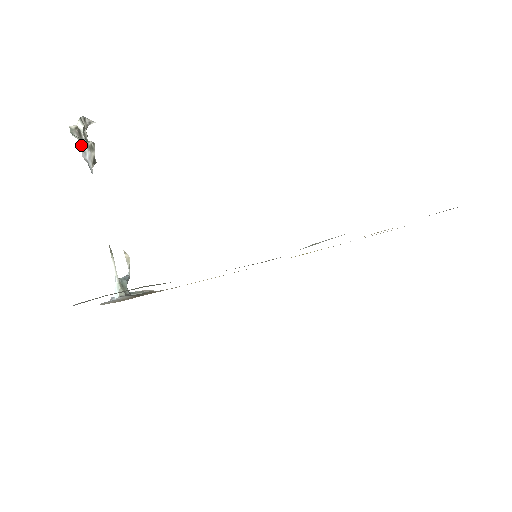
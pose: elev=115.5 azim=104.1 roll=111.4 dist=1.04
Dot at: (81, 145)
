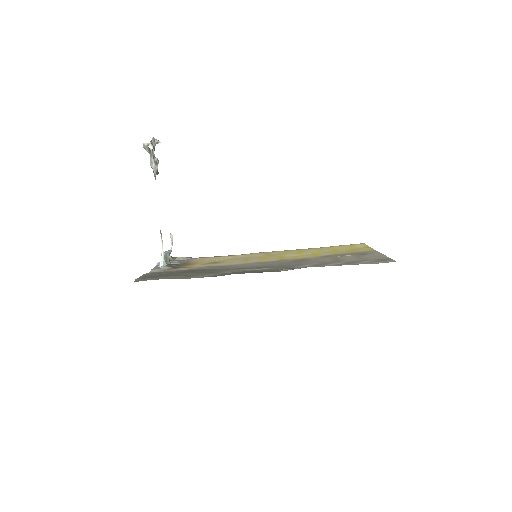
Dot at: (150, 157)
